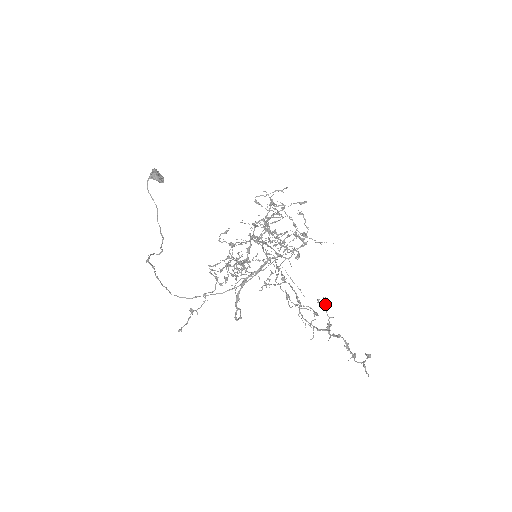
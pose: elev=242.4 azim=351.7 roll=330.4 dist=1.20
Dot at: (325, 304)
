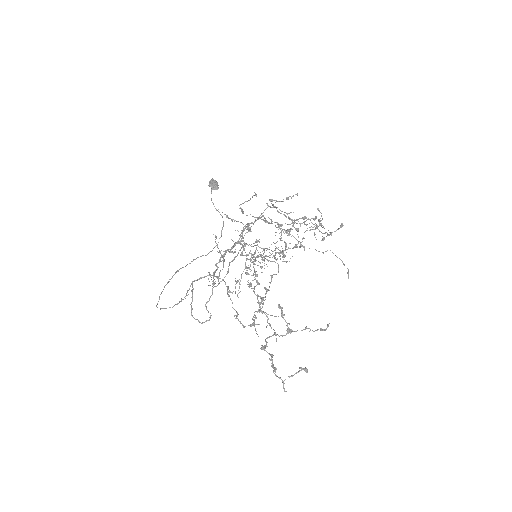
Dot at: (282, 311)
